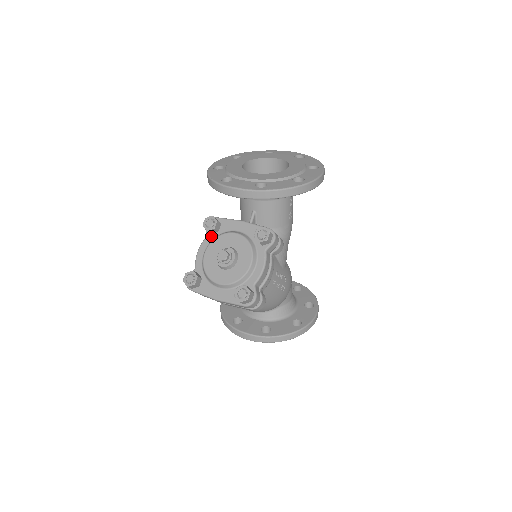
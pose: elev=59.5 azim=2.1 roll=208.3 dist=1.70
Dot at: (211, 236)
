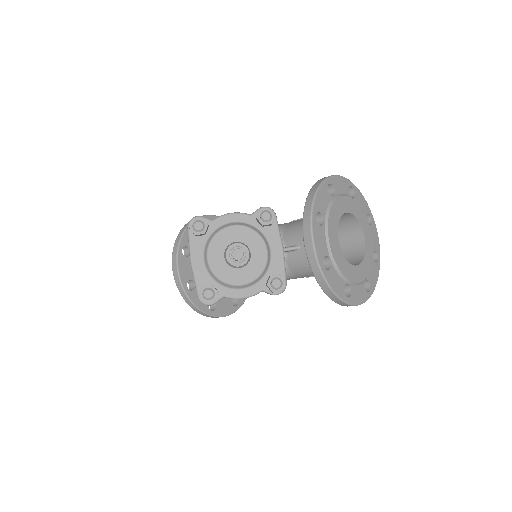
Dot at: (254, 221)
